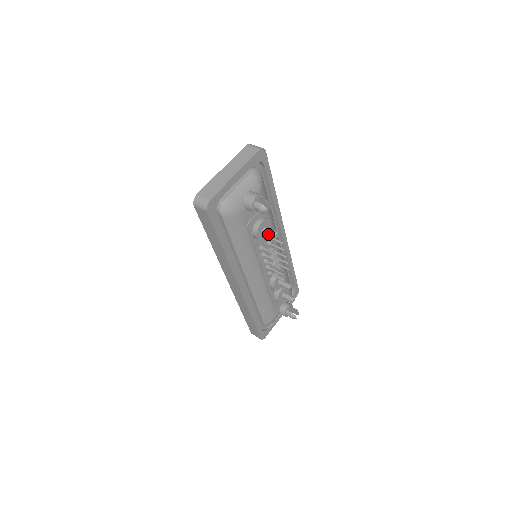
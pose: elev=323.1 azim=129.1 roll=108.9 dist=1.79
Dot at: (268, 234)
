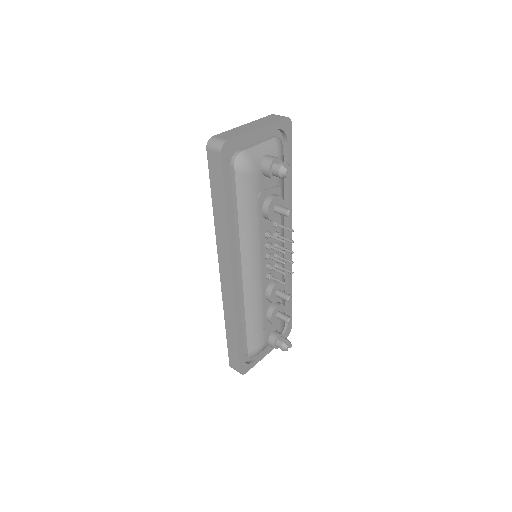
Dot at: (280, 212)
